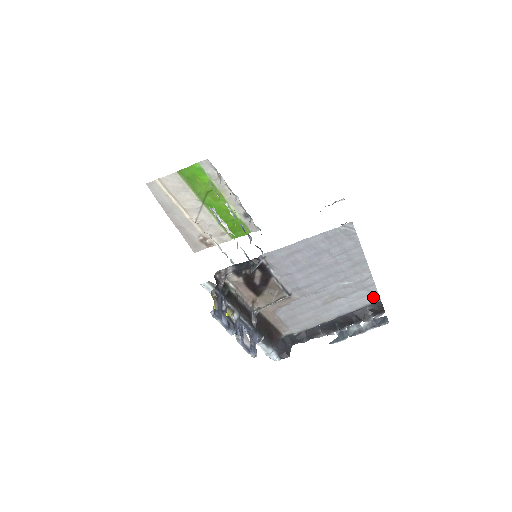
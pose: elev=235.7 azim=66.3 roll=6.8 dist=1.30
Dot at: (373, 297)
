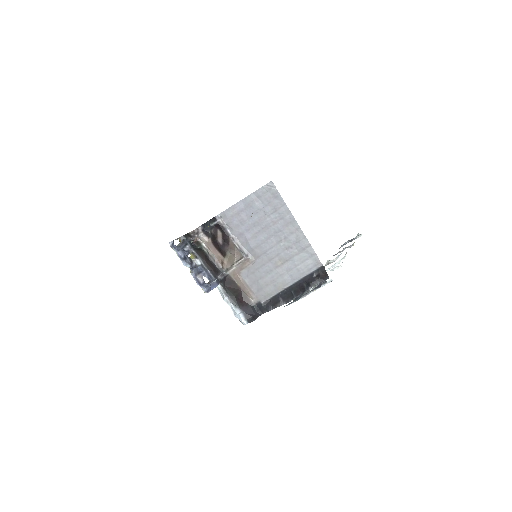
Dot at: (314, 260)
